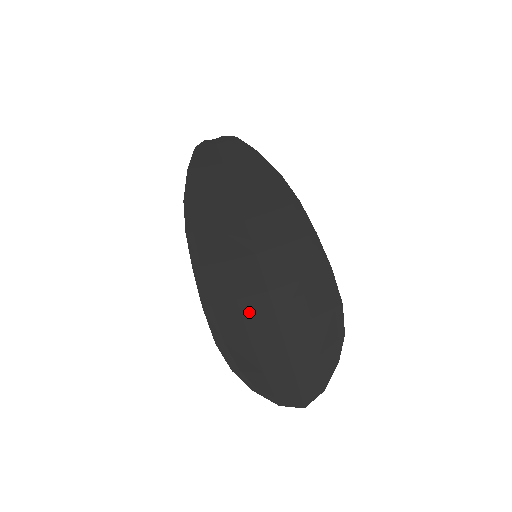
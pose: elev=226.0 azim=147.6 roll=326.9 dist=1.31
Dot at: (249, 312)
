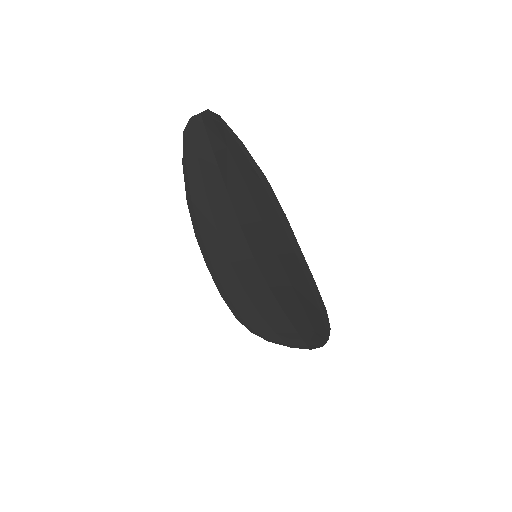
Dot at: (256, 299)
